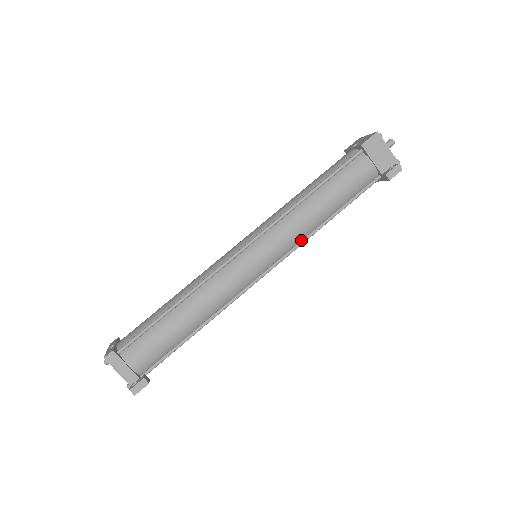
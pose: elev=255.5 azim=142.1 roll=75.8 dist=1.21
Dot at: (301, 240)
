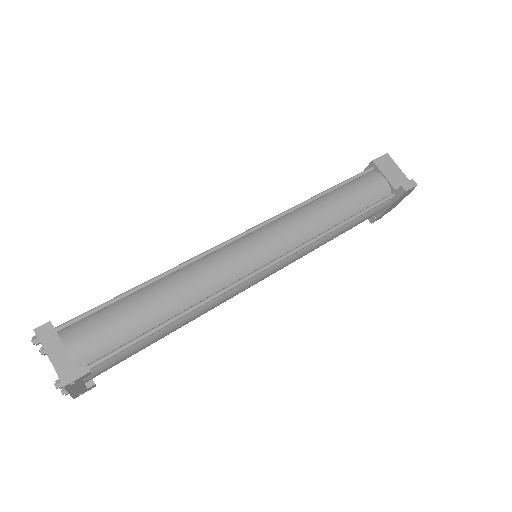
Dot at: (311, 239)
